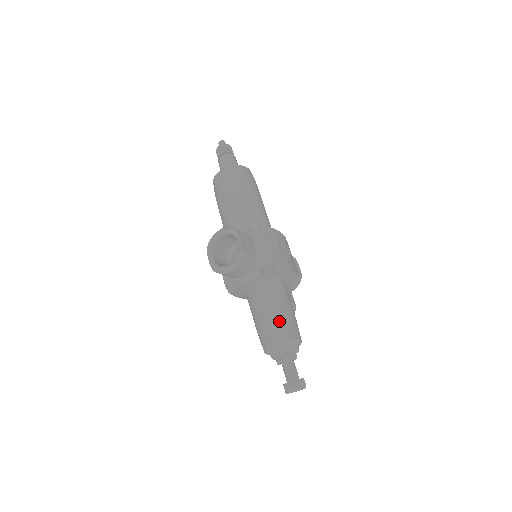
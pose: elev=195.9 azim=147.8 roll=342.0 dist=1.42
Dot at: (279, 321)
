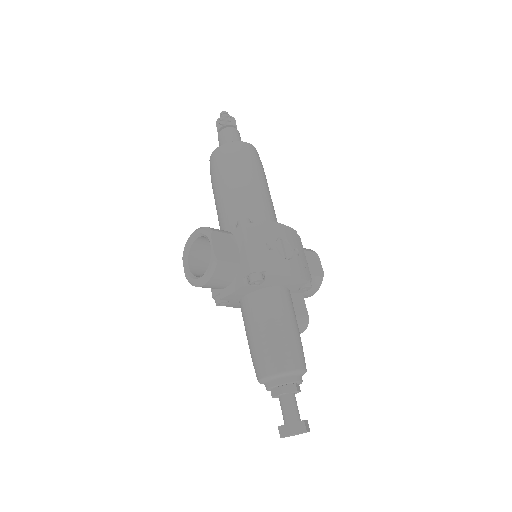
Dot at: (271, 345)
